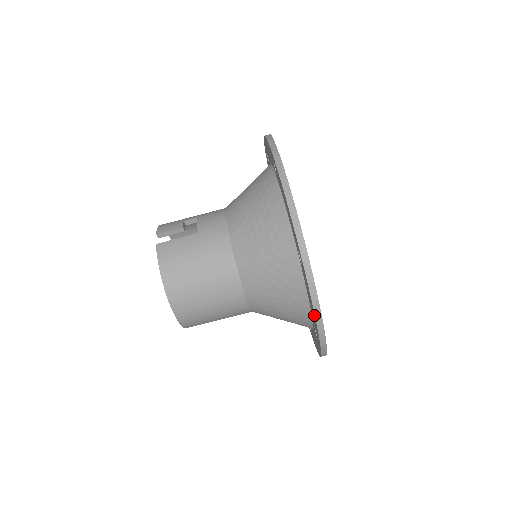
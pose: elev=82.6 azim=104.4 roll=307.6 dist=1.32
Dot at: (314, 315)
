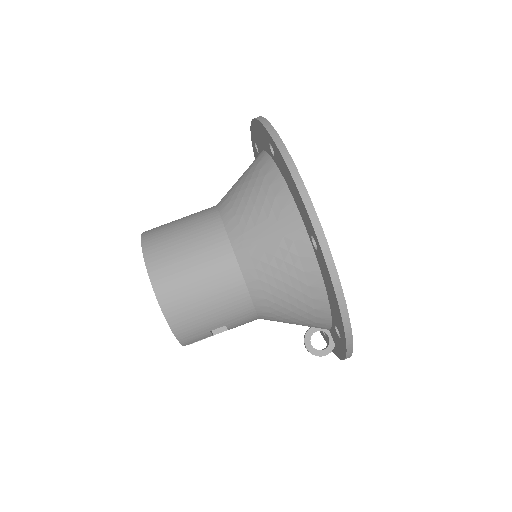
Dot at: (291, 178)
